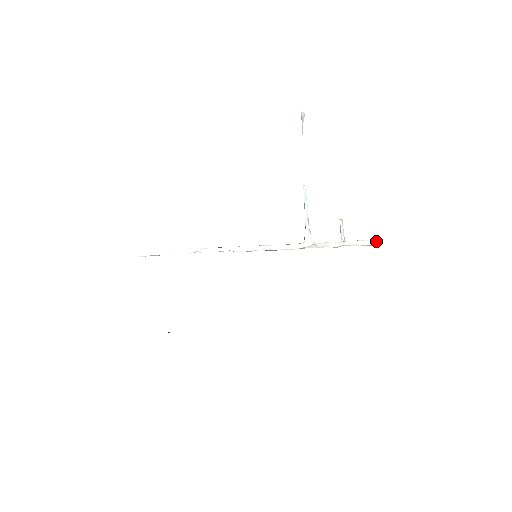
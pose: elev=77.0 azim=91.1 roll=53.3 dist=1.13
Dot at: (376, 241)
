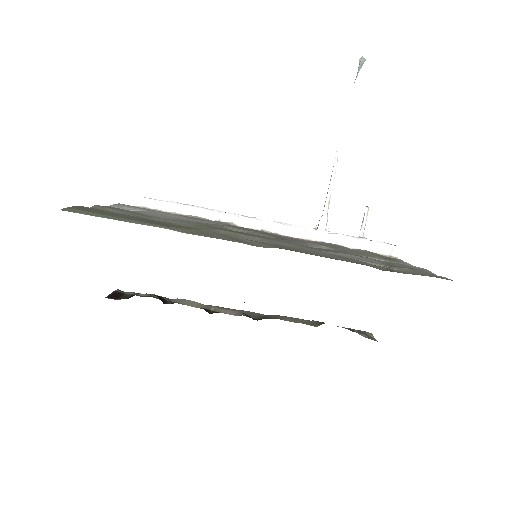
Dot at: (397, 249)
